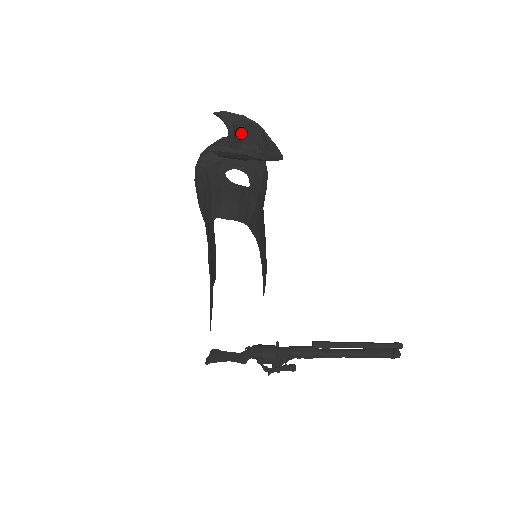
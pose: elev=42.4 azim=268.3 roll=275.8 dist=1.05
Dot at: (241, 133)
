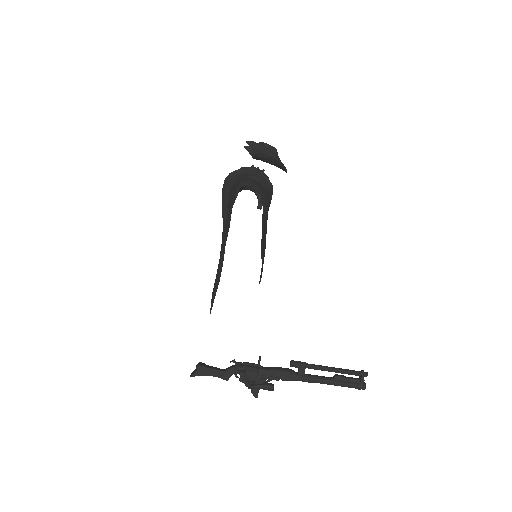
Dot at: occluded
